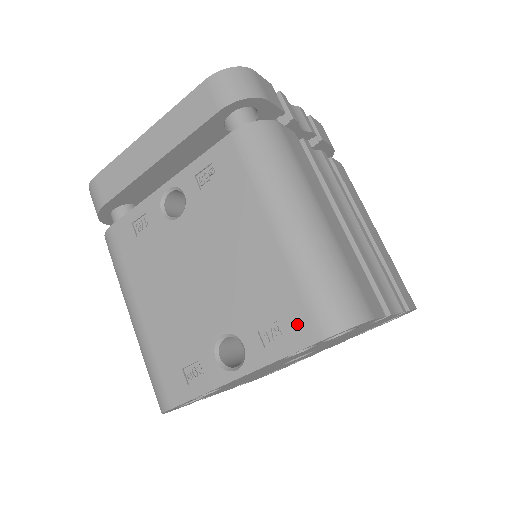
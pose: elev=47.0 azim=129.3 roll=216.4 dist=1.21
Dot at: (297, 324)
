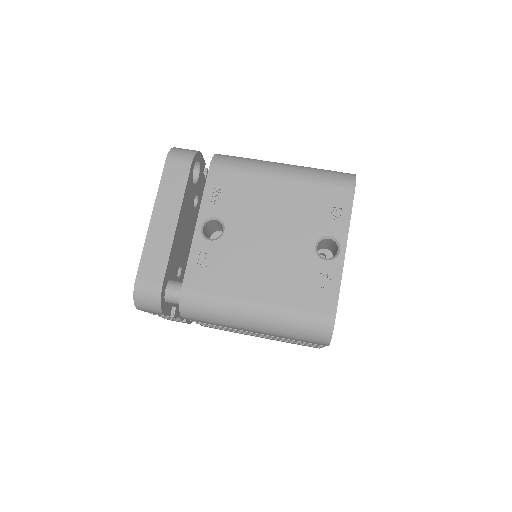
Dot at: (338, 197)
